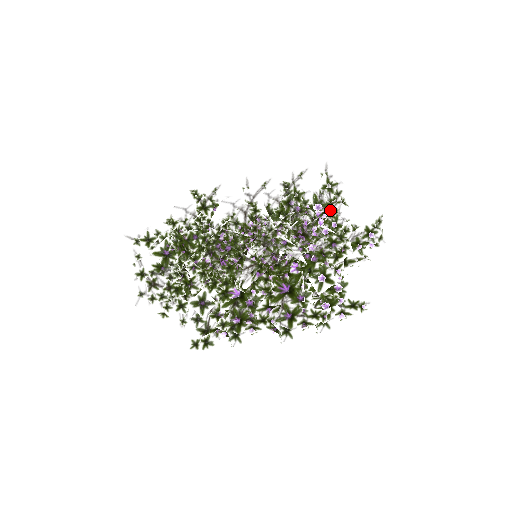
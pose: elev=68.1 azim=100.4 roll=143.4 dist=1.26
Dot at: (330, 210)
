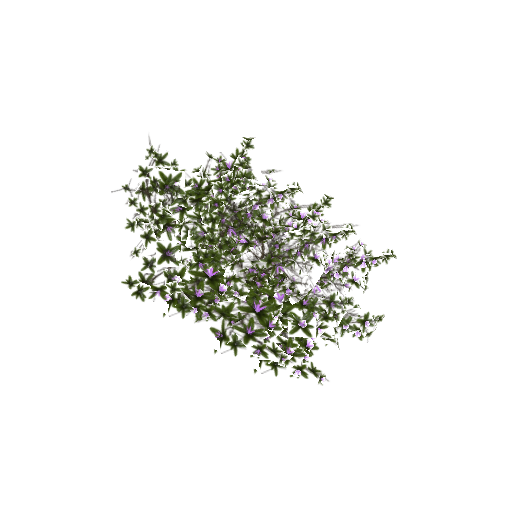
Dot at: (388, 259)
